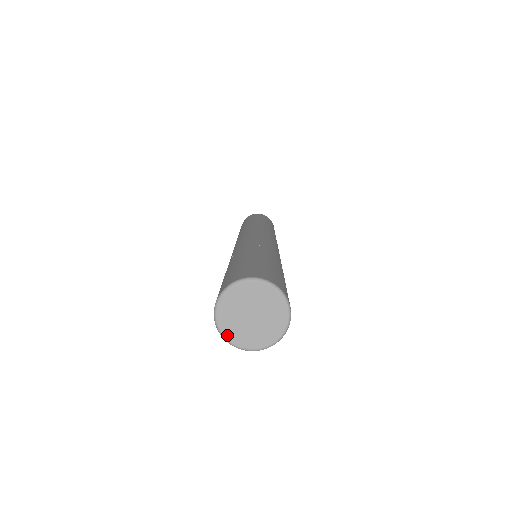
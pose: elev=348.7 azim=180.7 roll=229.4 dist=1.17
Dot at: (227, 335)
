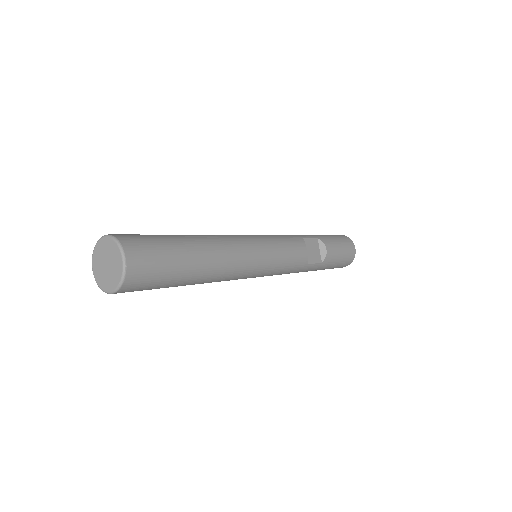
Dot at: (107, 290)
